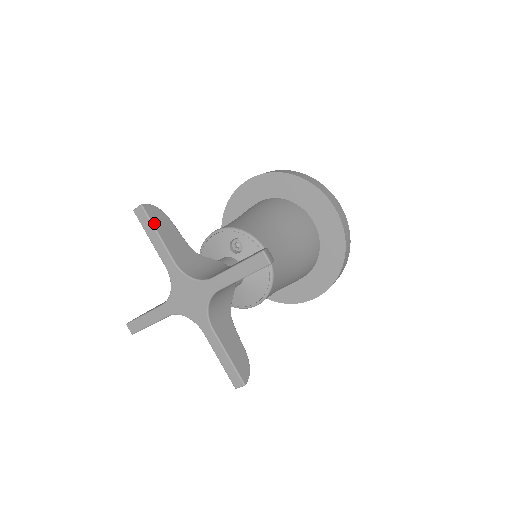
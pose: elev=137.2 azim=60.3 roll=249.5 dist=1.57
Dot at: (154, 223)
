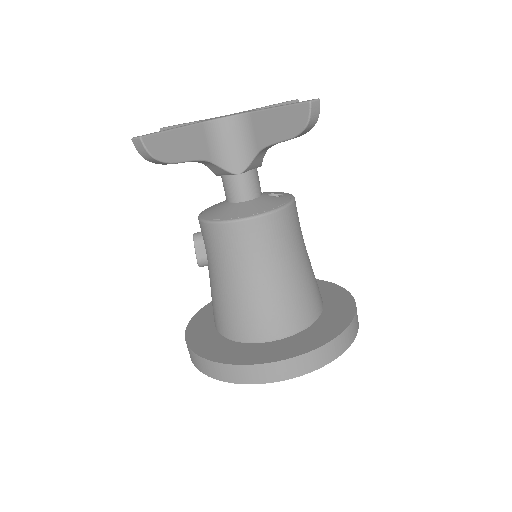
Dot at: occluded
